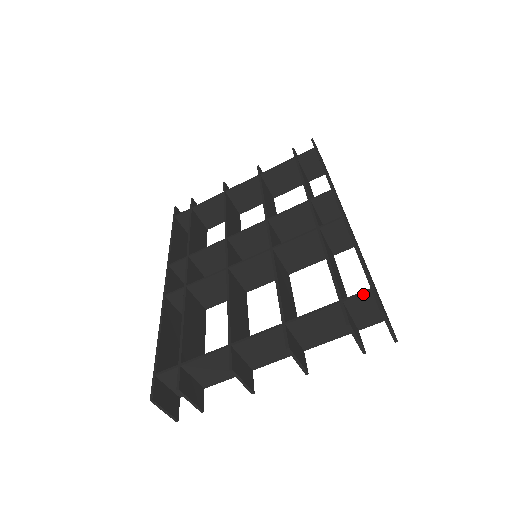
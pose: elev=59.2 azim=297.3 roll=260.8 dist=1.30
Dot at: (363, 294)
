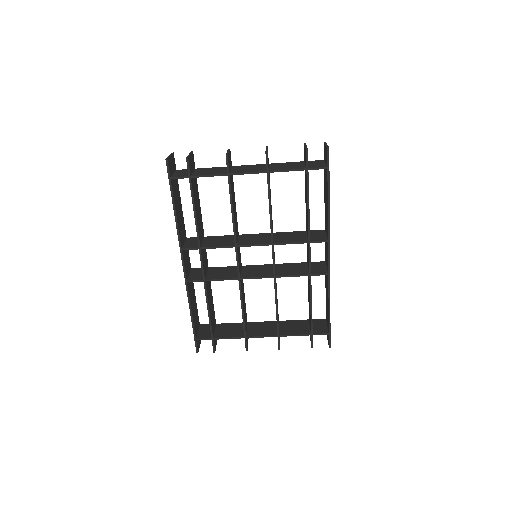
Dot at: occluded
